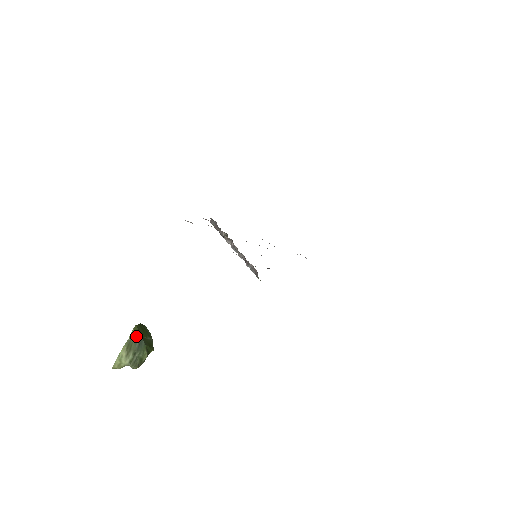
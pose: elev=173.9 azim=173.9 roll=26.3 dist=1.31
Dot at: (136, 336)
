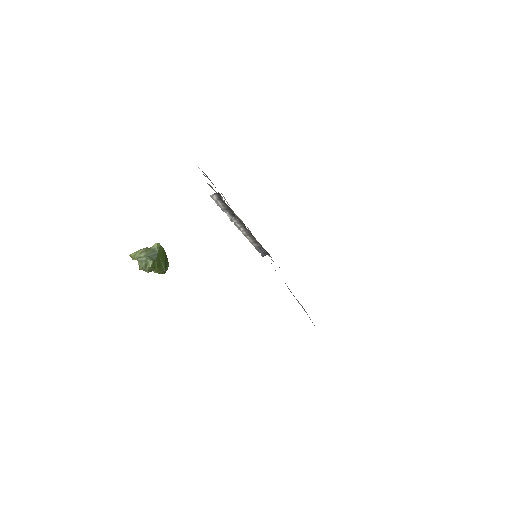
Dot at: (155, 250)
